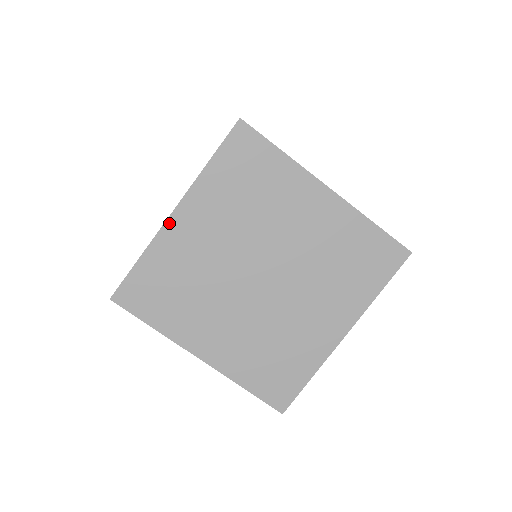
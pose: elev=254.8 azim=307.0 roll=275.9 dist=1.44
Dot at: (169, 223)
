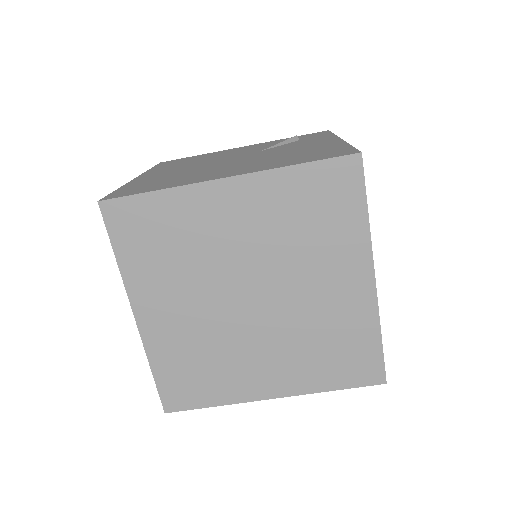
Dot at: (142, 328)
